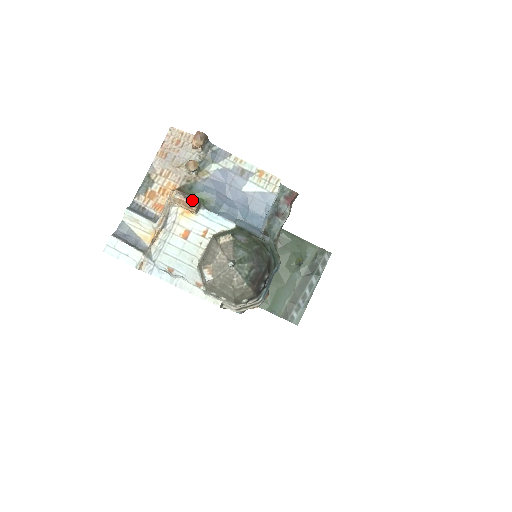
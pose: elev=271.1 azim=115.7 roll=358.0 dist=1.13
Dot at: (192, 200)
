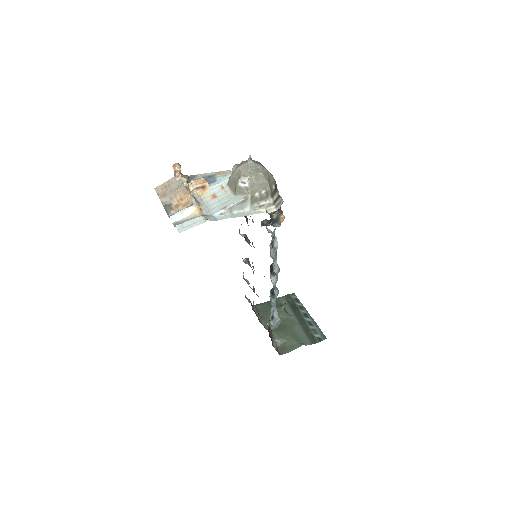
Dot at: (201, 178)
